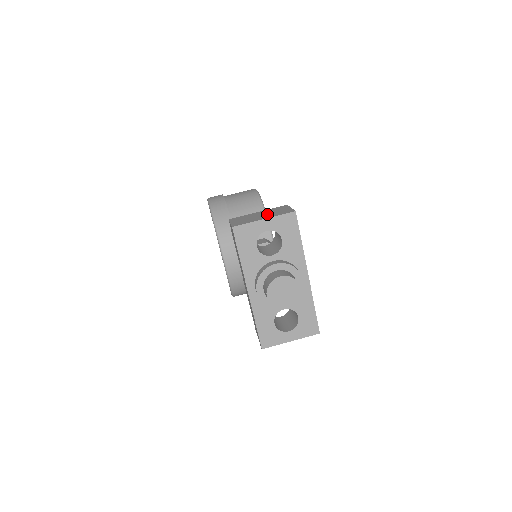
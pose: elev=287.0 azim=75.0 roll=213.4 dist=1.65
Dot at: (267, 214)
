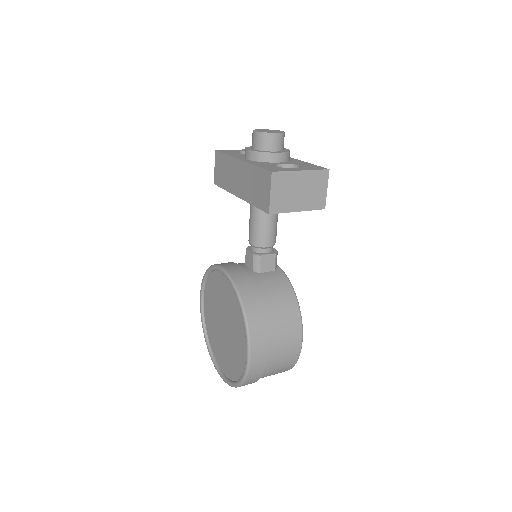
Dot at: occluded
